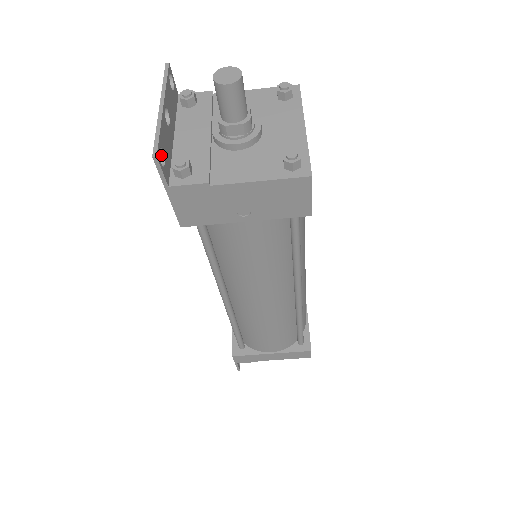
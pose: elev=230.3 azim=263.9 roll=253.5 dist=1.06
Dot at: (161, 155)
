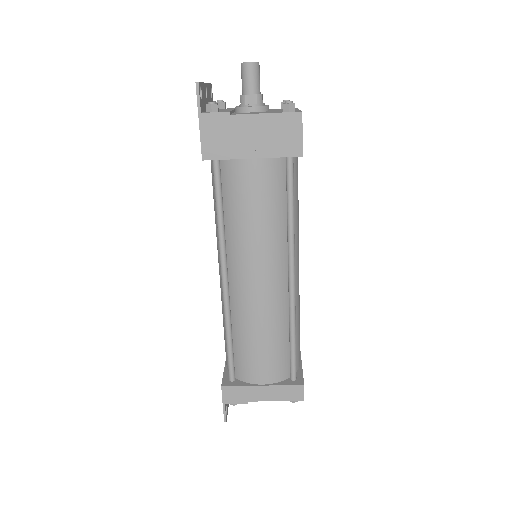
Dot at: (200, 96)
